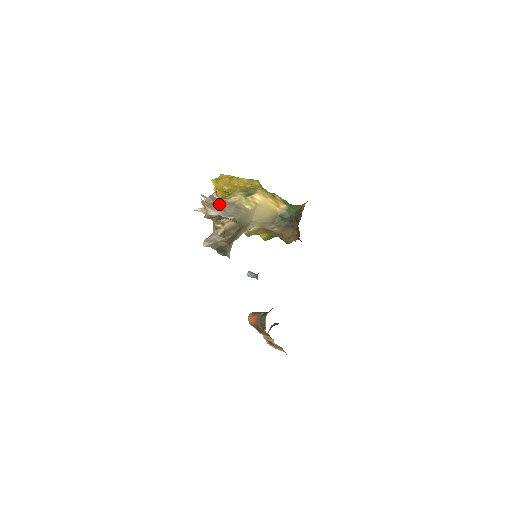
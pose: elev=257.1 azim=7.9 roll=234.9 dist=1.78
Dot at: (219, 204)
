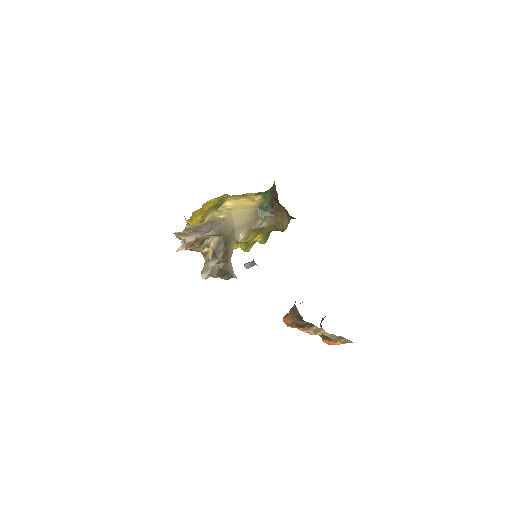
Dot at: (194, 230)
